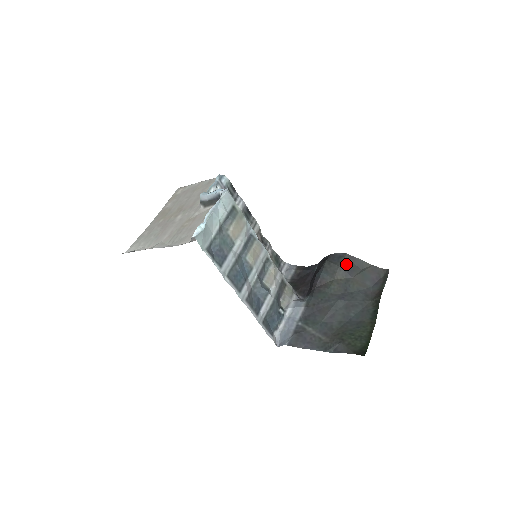
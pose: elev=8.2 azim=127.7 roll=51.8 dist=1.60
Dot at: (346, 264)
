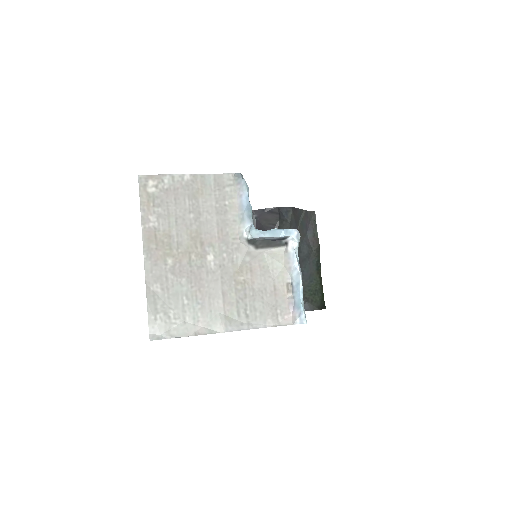
Dot at: (293, 219)
